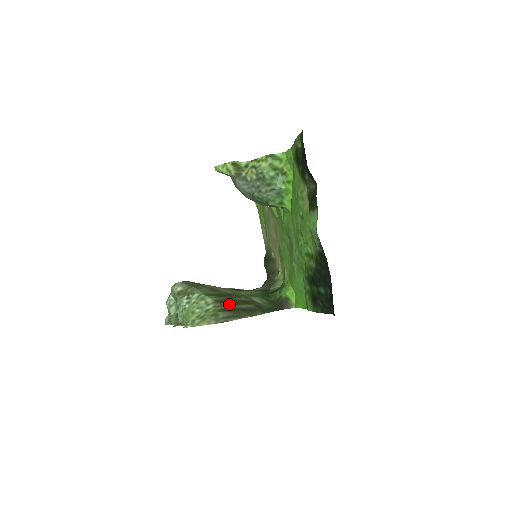
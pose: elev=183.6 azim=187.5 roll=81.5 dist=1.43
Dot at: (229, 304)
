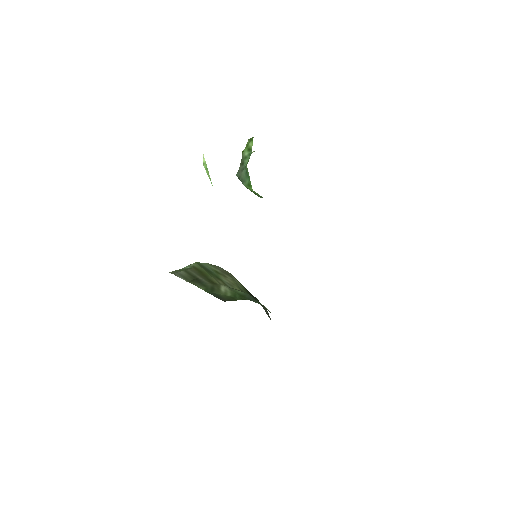
Dot at: (198, 273)
